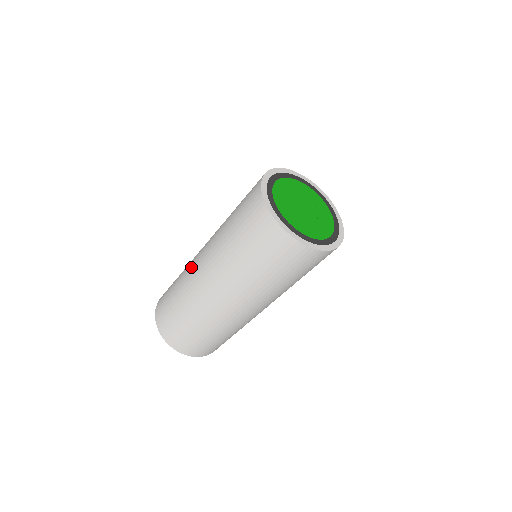
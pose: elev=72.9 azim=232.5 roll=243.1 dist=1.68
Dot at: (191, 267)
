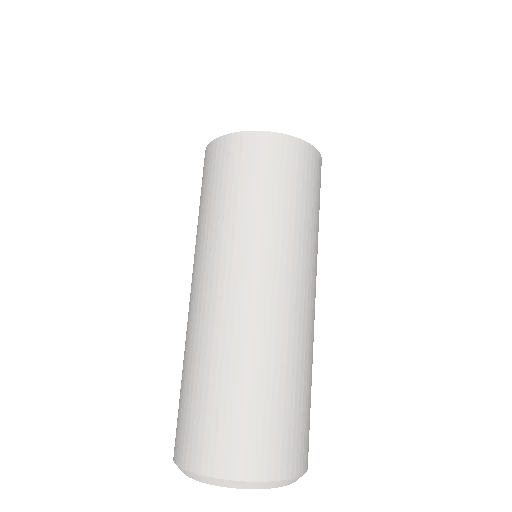
Dot at: (188, 319)
